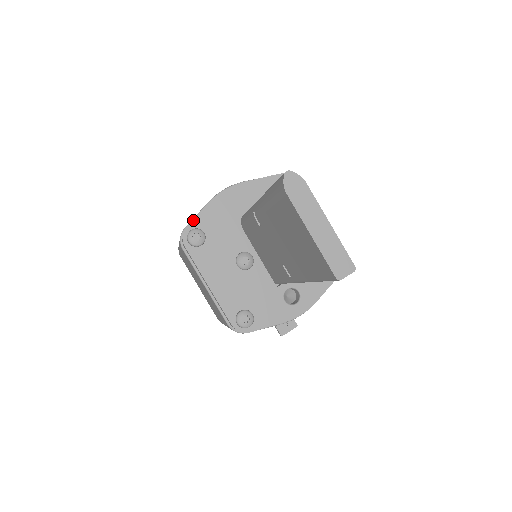
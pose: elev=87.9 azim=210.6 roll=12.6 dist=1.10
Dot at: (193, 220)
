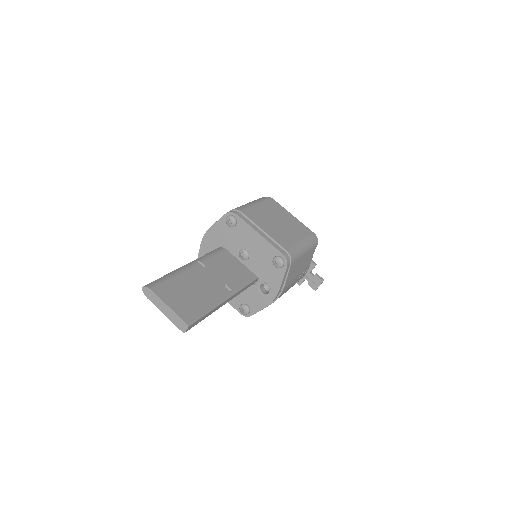
Dot at: occluded
